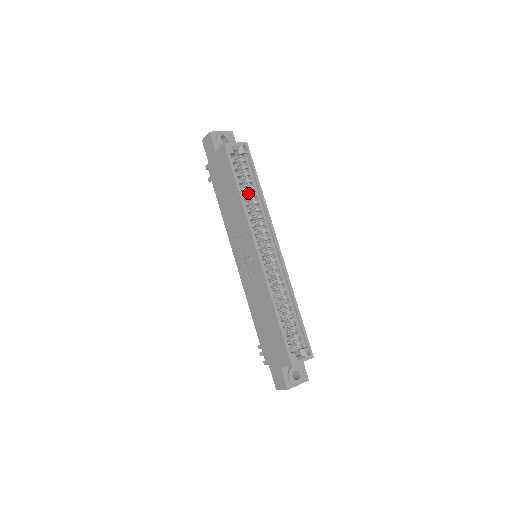
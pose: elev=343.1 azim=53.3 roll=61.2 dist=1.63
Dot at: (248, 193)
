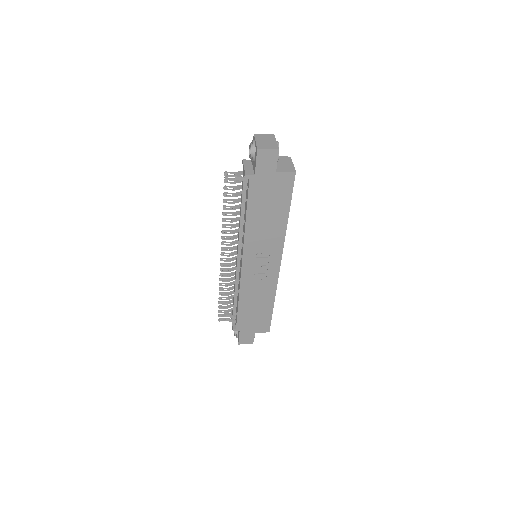
Dot at: occluded
